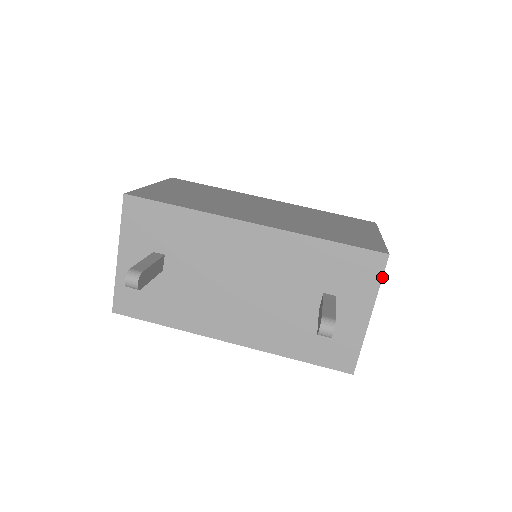
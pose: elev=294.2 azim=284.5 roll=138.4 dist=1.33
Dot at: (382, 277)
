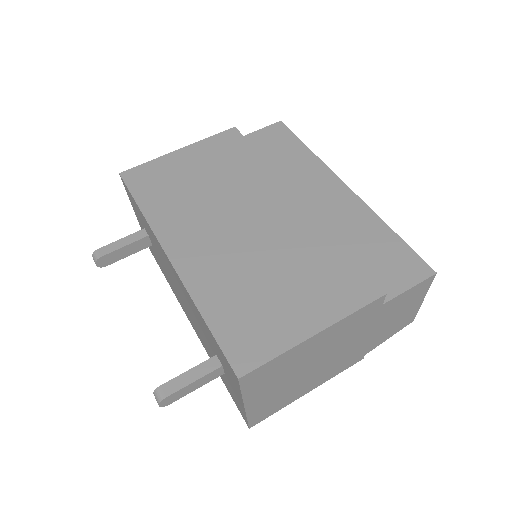
Dot at: (240, 389)
